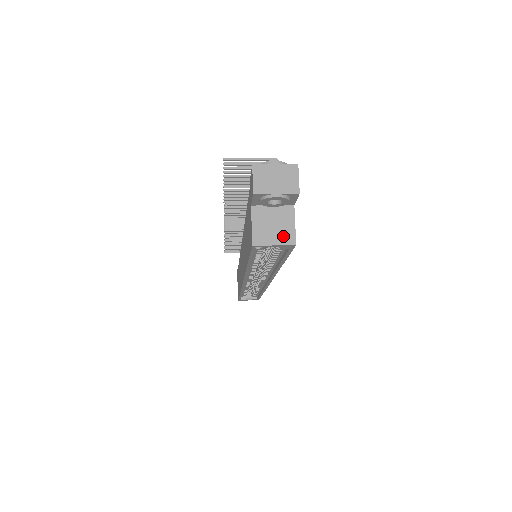
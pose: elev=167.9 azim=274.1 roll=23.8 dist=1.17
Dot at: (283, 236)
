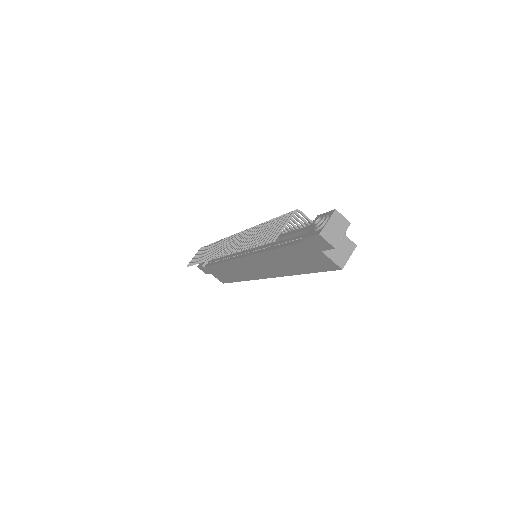
Dot at: (348, 248)
